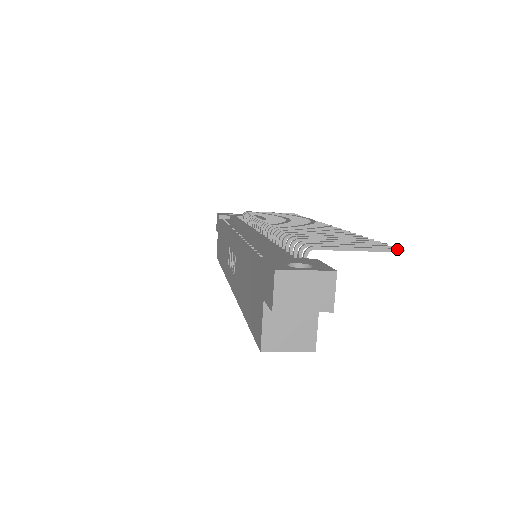
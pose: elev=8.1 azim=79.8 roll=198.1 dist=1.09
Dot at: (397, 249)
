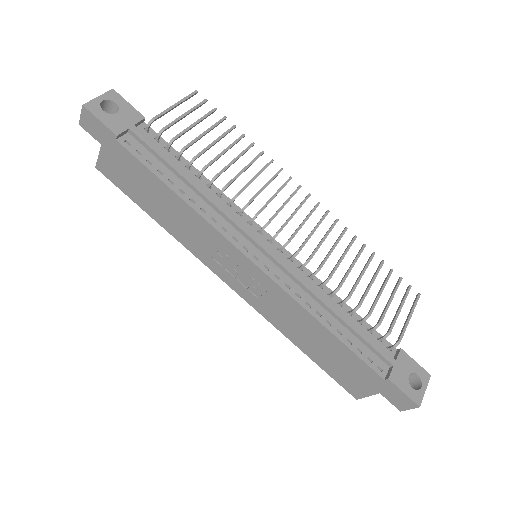
Dot at: occluded
